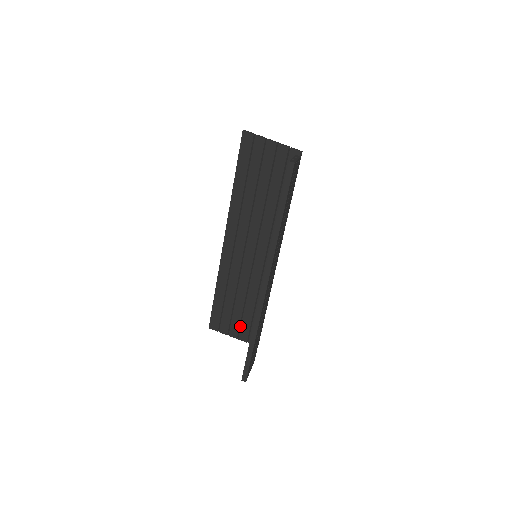
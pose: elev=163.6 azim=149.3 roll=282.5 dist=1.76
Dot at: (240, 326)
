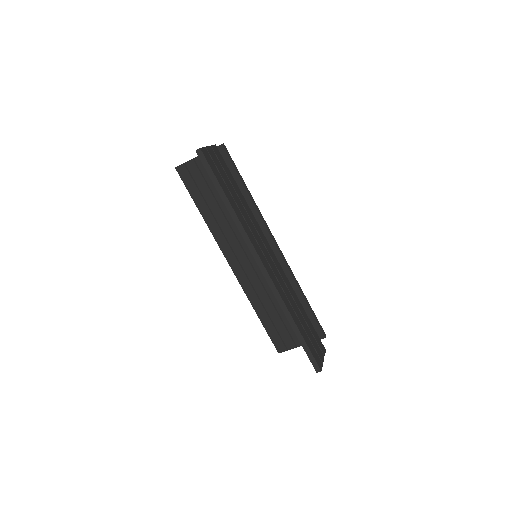
Dot at: occluded
